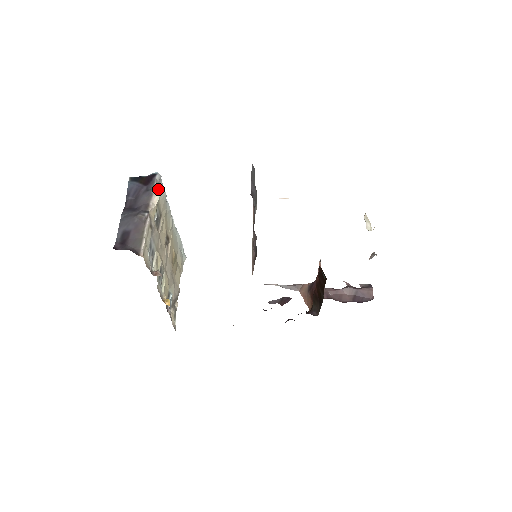
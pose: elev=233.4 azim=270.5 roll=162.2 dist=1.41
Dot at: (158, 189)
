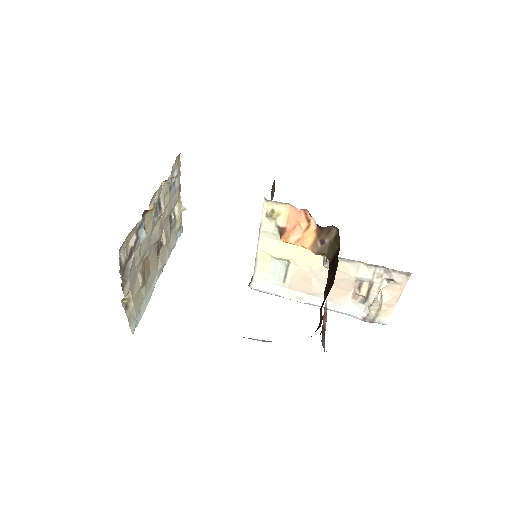
Dot at: (180, 223)
